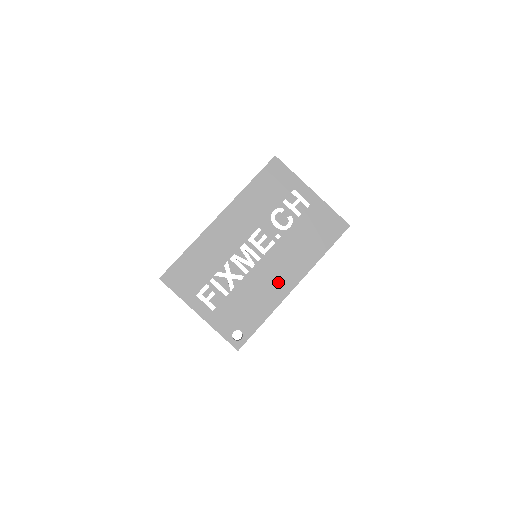
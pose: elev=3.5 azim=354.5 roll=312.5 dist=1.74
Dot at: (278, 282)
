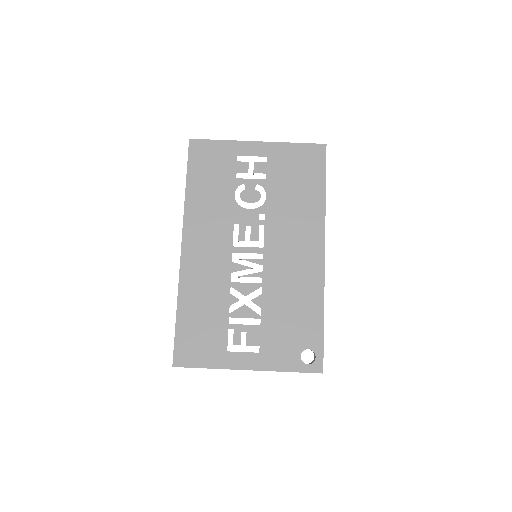
Dot at: (302, 263)
